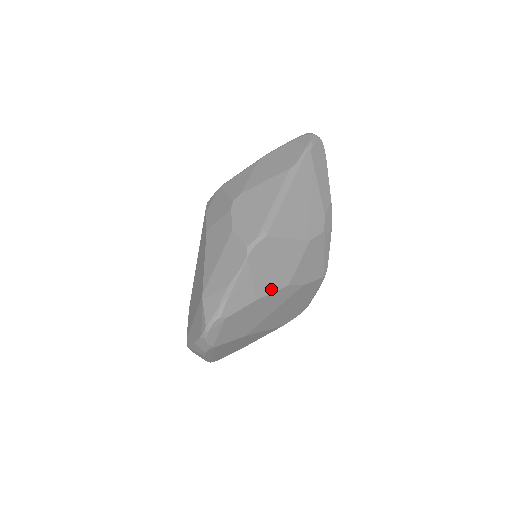
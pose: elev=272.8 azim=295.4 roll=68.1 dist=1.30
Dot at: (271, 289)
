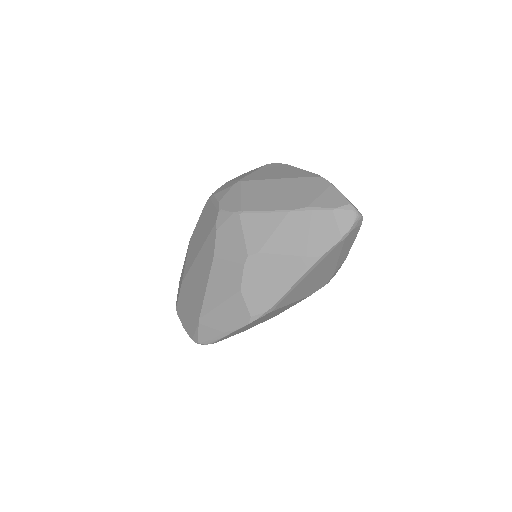
Dot at: (262, 322)
